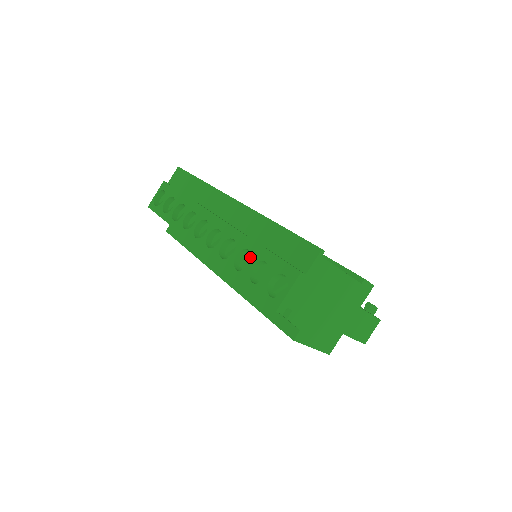
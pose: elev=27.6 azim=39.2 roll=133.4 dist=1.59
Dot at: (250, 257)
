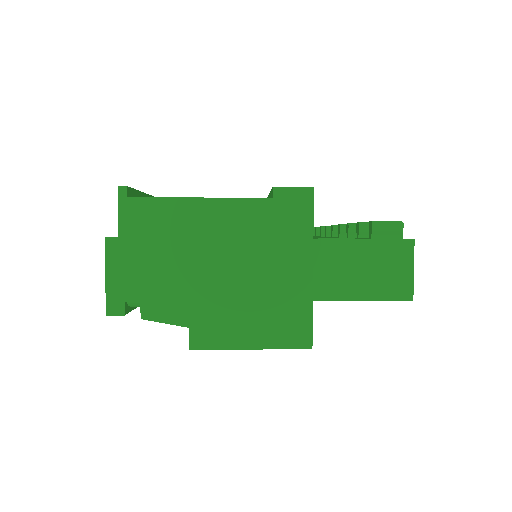
Dot at: occluded
